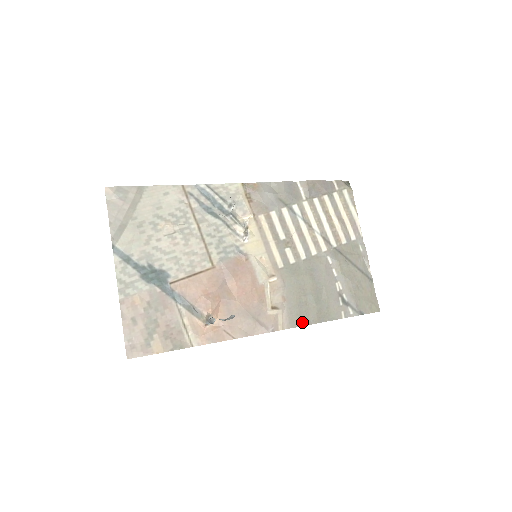
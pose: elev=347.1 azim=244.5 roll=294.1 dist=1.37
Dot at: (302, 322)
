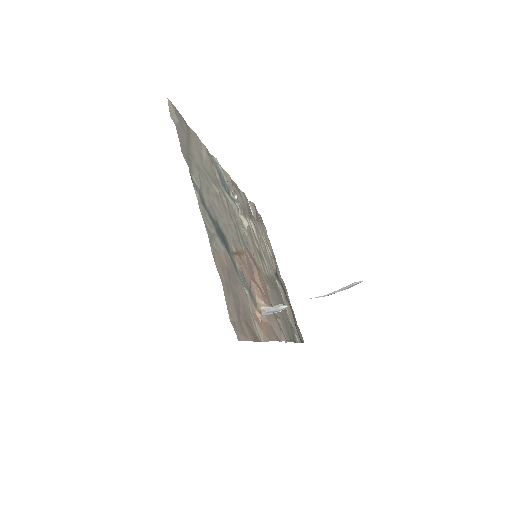
Dot at: (290, 338)
